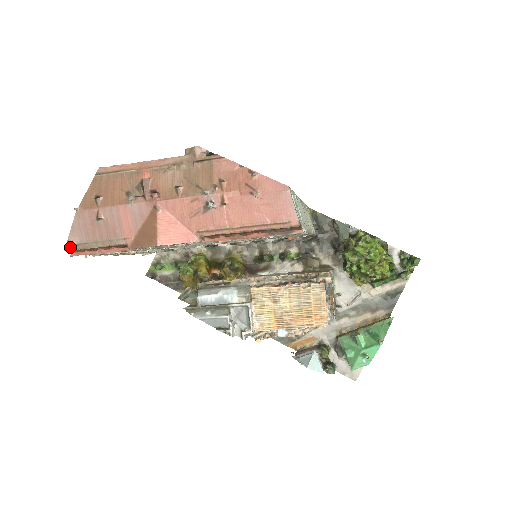
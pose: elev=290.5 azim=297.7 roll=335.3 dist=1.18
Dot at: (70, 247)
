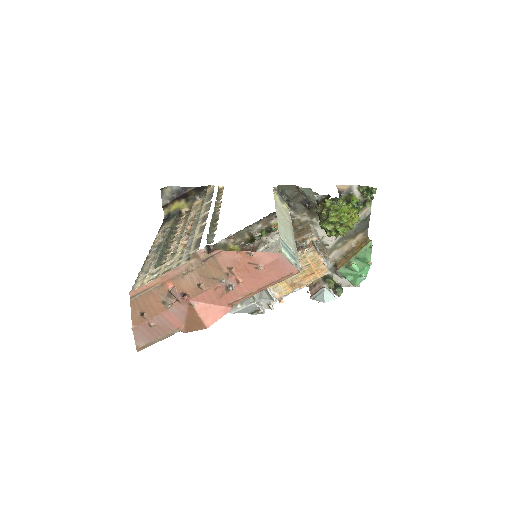
Dot at: (140, 349)
